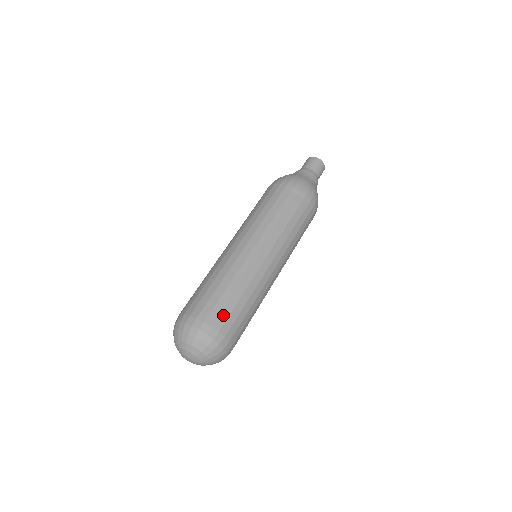
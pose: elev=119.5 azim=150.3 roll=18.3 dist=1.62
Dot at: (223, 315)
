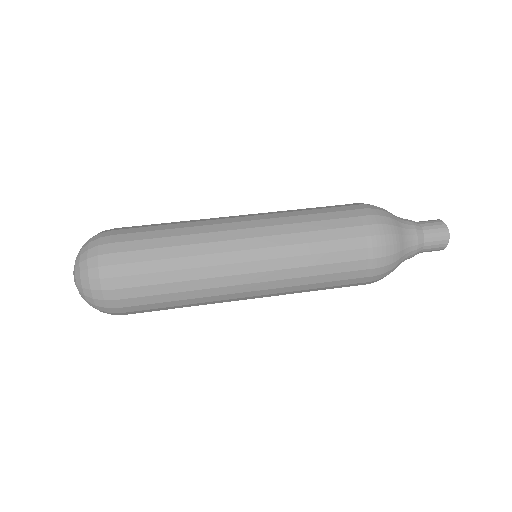
Dot at: (135, 267)
